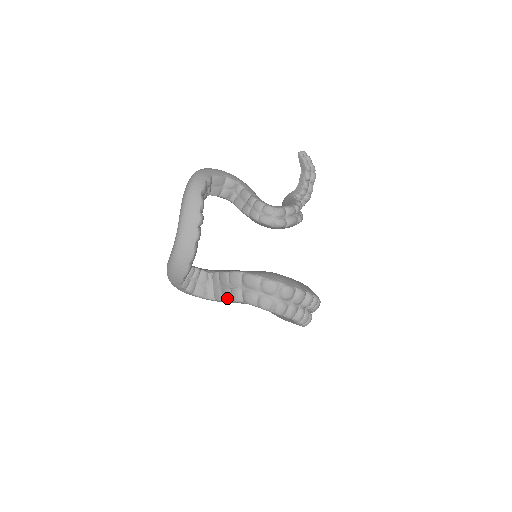
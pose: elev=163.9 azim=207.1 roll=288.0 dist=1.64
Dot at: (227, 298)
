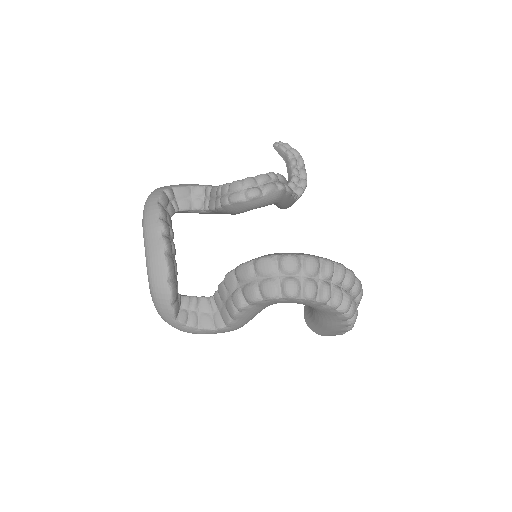
Dot at: (232, 312)
